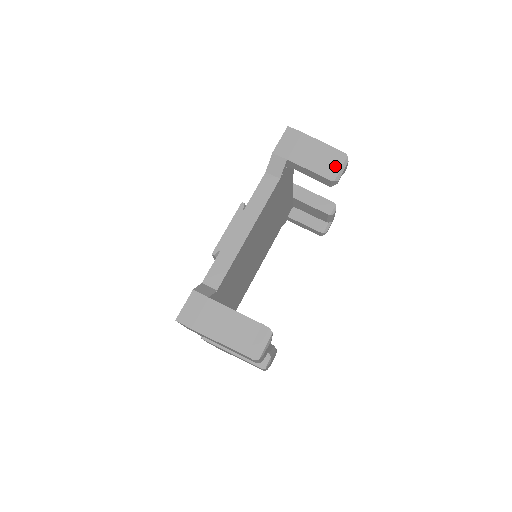
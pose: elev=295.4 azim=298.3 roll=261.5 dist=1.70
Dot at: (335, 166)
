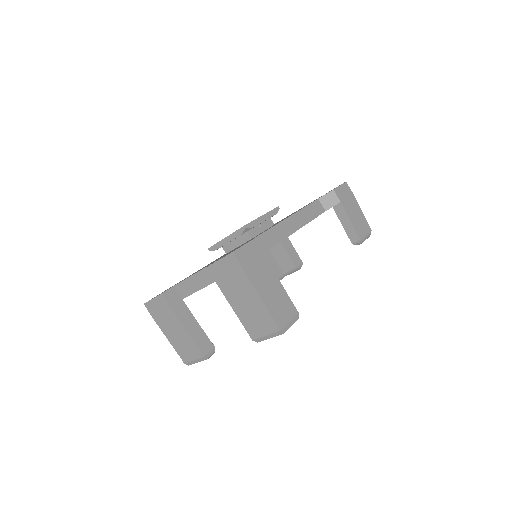
Dot at: (364, 232)
